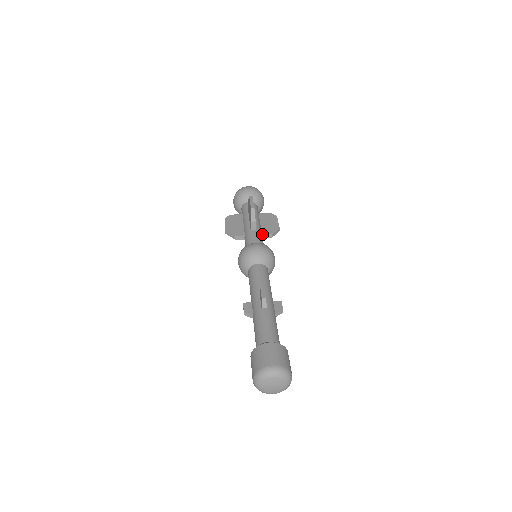
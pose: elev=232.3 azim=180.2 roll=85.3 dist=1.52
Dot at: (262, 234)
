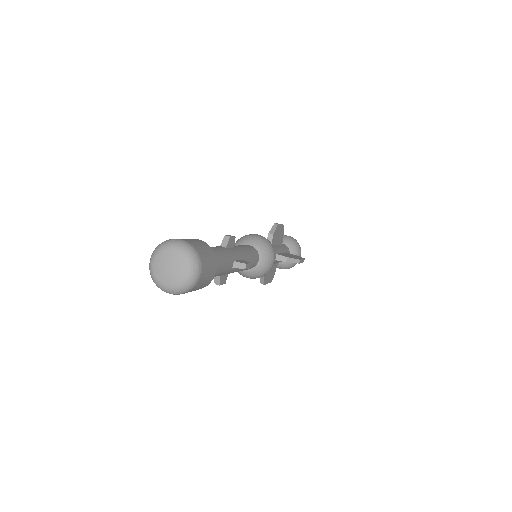
Dot at: (276, 253)
